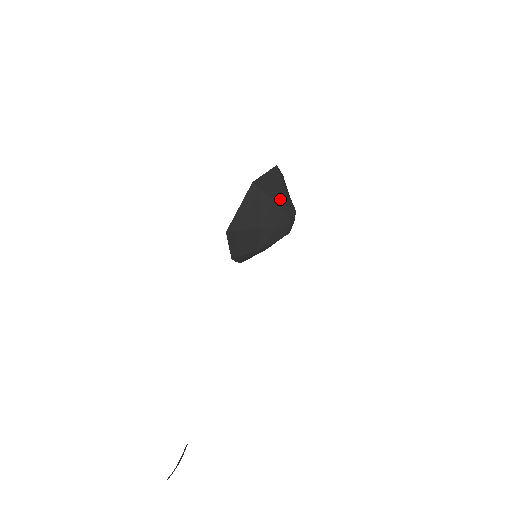
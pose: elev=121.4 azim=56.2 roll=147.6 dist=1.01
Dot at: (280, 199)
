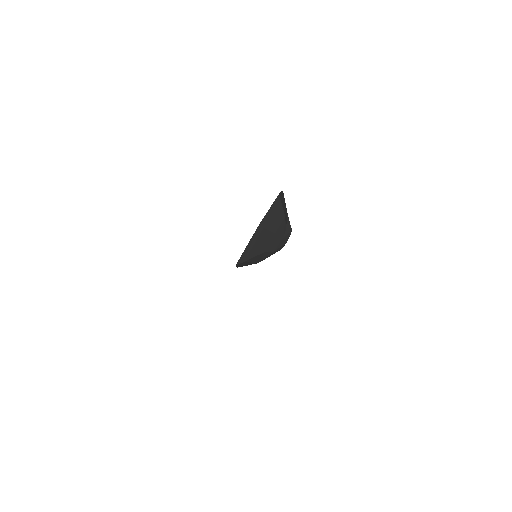
Dot at: (280, 228)
